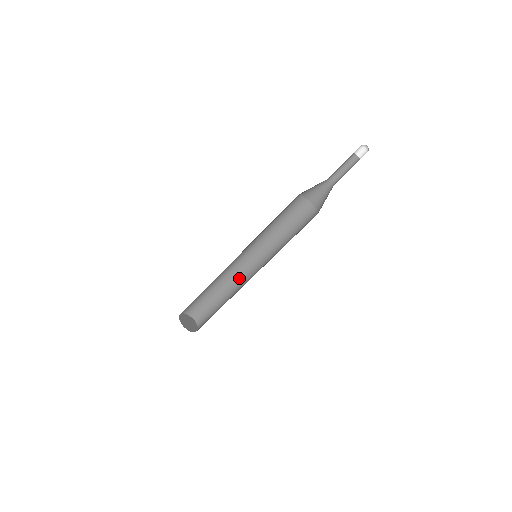
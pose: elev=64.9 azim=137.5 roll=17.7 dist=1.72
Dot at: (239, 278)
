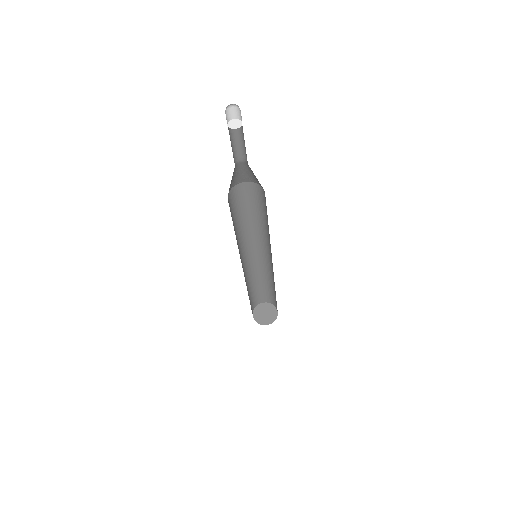
Dot at: (265, 266)
